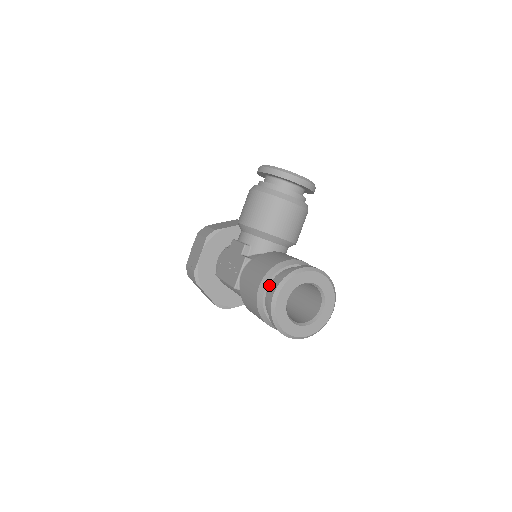
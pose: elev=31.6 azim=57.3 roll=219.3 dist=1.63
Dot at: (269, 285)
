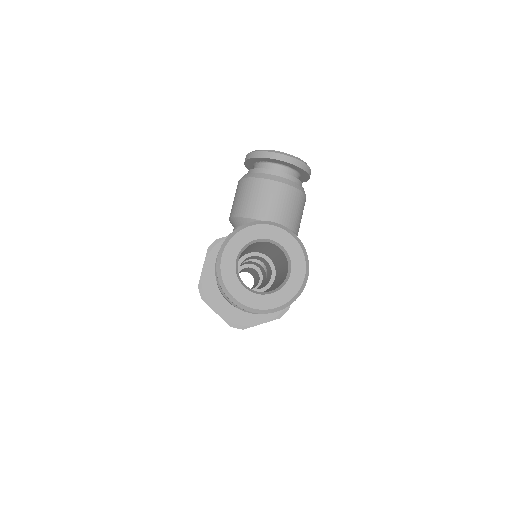
Dot at: occluded
